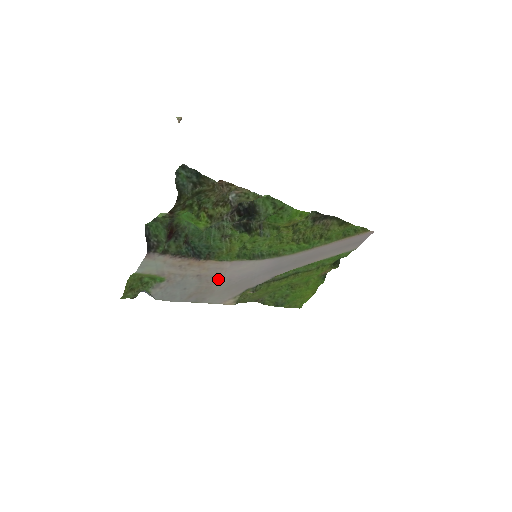
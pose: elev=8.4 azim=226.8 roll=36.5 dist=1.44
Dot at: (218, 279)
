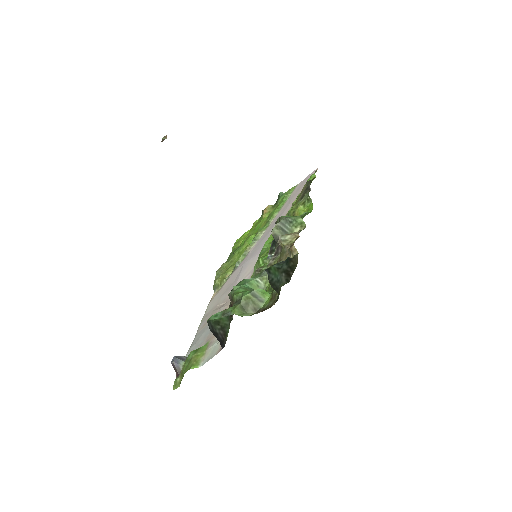
Dot at: (228, 297)
